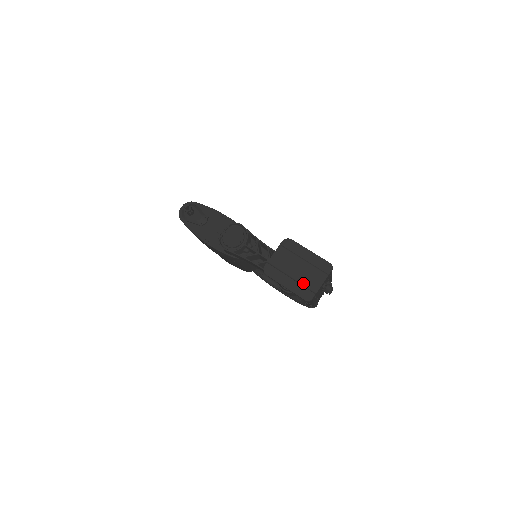
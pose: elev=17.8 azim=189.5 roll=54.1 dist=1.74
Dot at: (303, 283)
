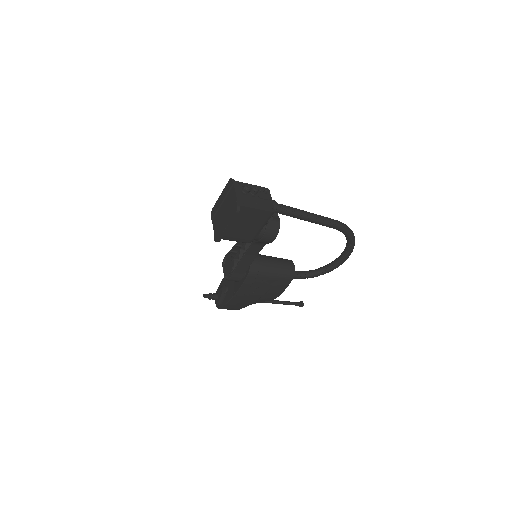
Dot at: (230, 210)
